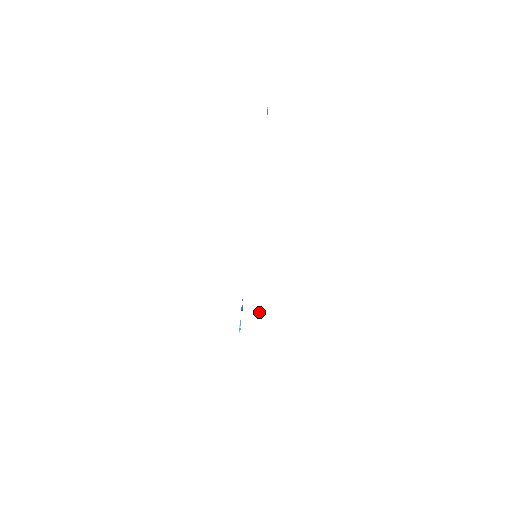
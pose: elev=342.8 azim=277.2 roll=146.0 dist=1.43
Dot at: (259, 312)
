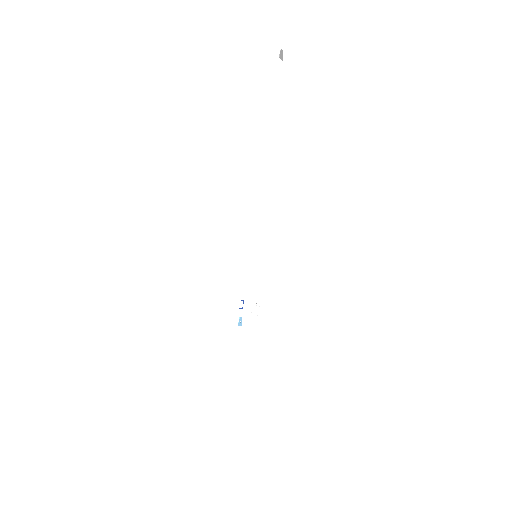
Dot at: (254, 311)
